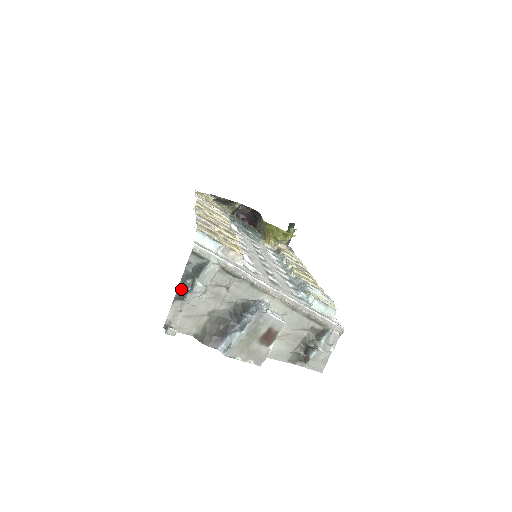
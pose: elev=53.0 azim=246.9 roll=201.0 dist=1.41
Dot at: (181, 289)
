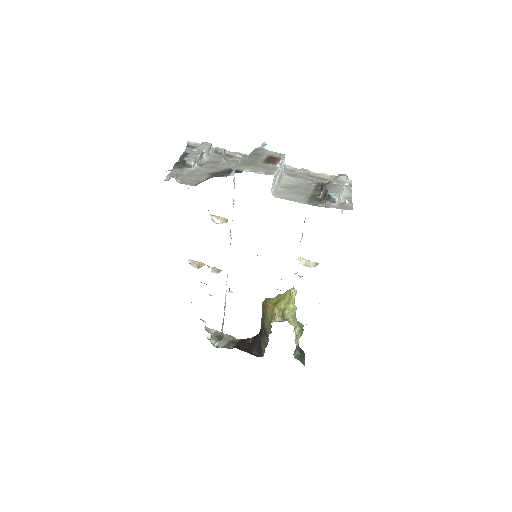
Dot at: (180, 162)
